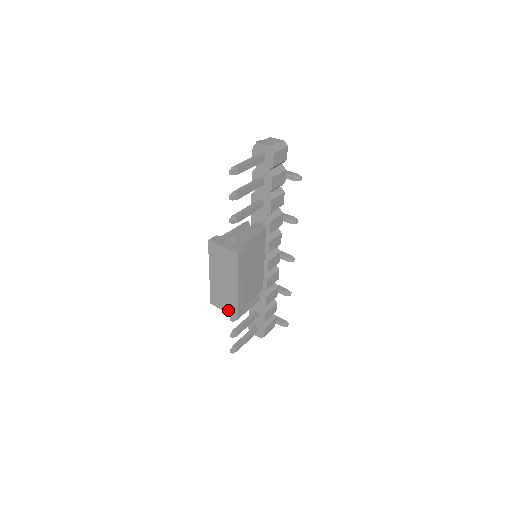
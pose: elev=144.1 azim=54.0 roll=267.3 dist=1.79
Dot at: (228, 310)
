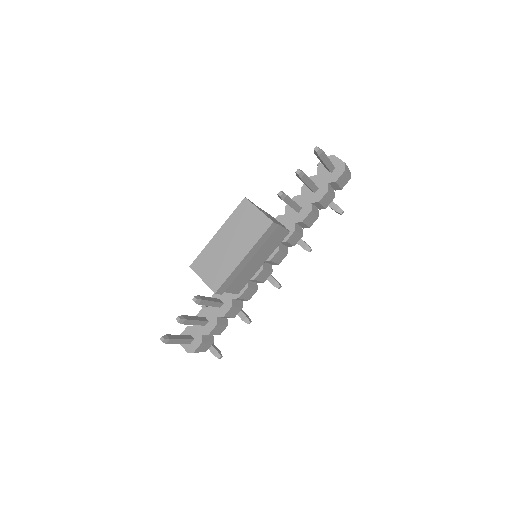
Dot at: (209, 280)
